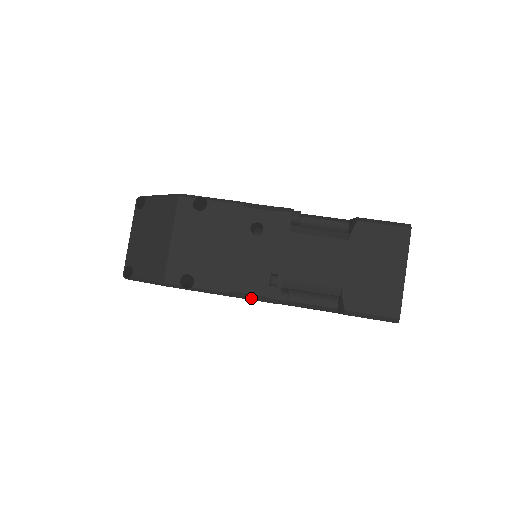
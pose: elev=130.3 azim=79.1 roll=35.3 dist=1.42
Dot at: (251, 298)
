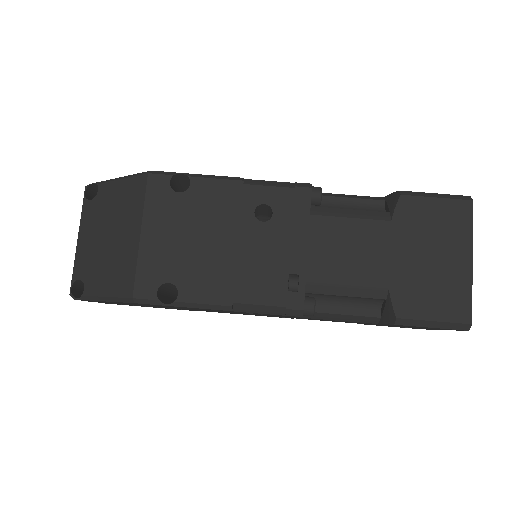
Dot at: (262, 311)
